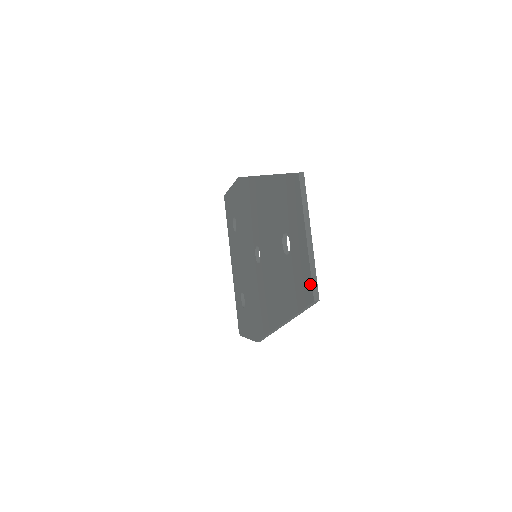
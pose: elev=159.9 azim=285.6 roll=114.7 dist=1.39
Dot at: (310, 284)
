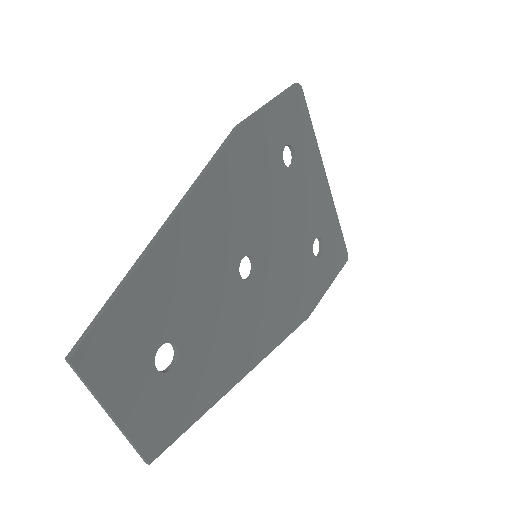
Dot at: (139, 446)
